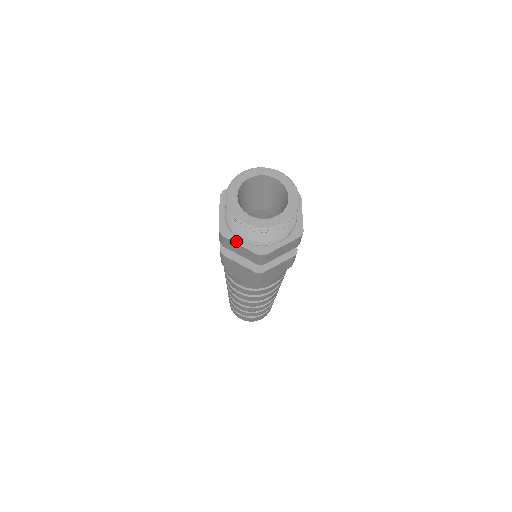
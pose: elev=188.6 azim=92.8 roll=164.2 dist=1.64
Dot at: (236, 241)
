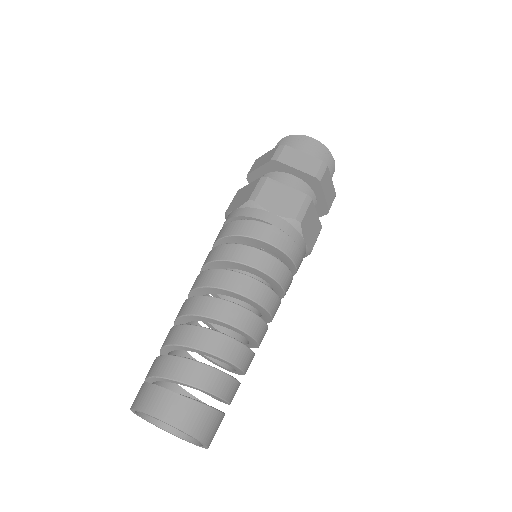
Dot at: (298, 152)
